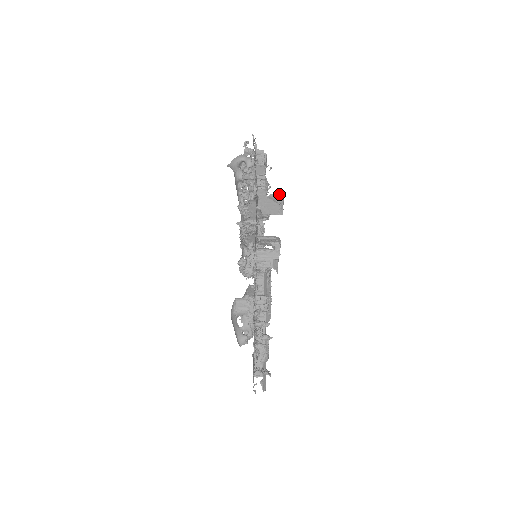
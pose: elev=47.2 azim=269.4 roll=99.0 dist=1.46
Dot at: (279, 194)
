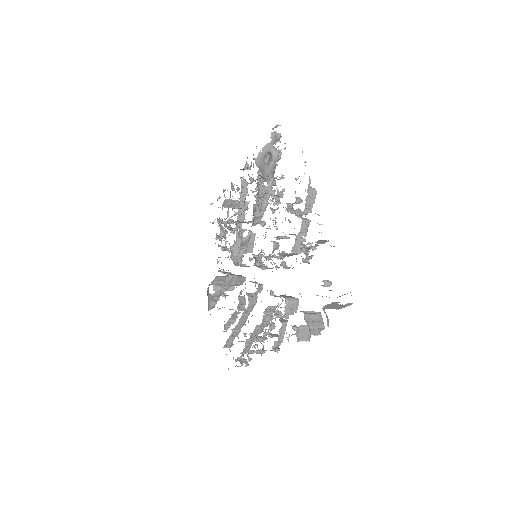
Dot at: (349, 304)
